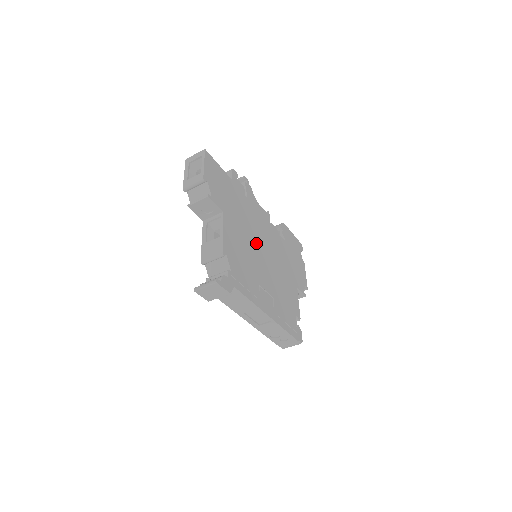
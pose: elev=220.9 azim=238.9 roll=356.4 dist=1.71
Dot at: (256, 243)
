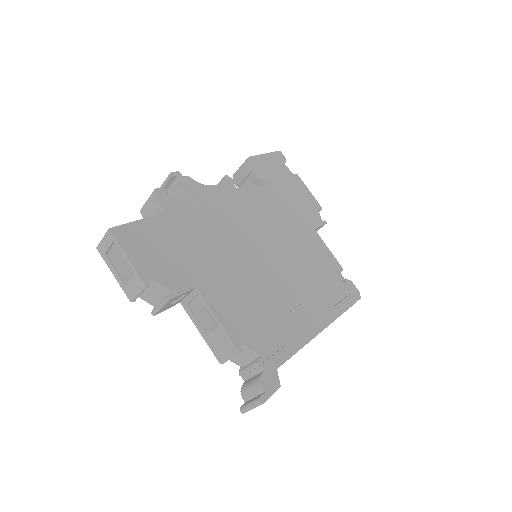
Dot at: (250, 256)
